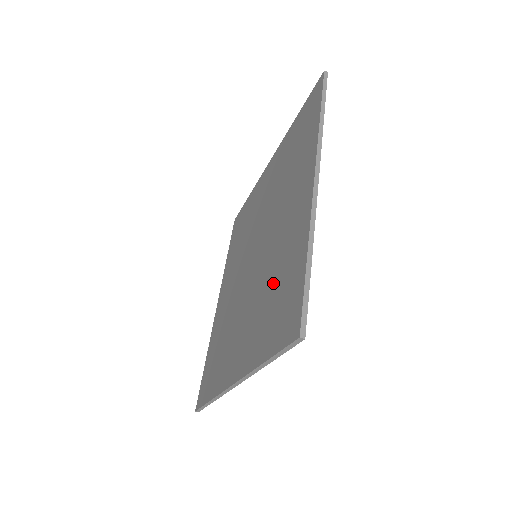
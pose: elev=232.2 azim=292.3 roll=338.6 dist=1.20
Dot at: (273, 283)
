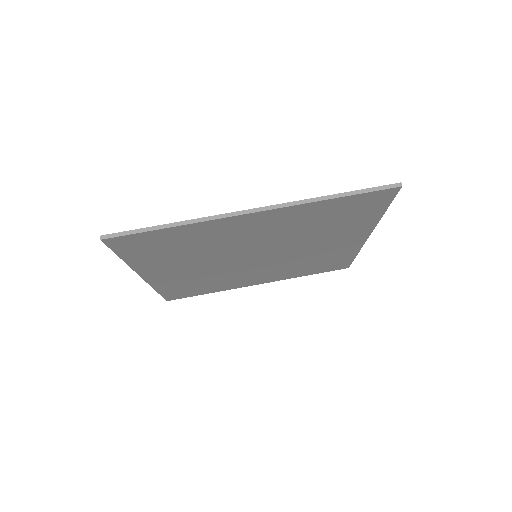
Dot at: occluded
